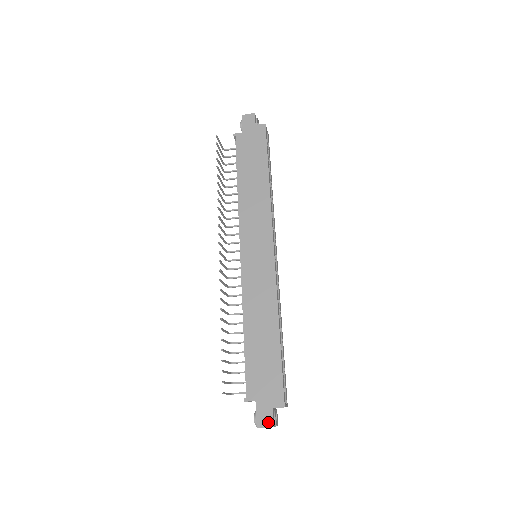
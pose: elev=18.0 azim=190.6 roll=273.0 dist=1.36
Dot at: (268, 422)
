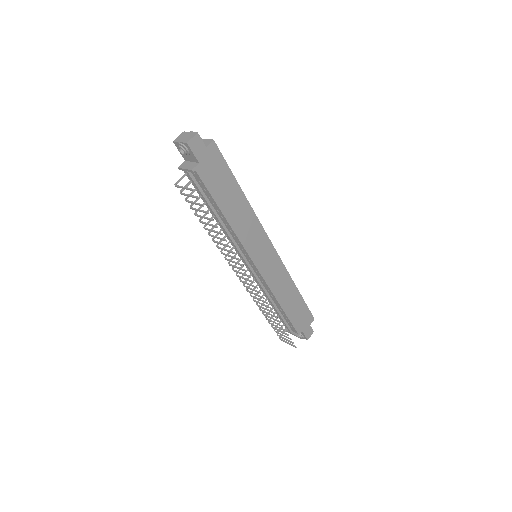
Dot at: (311, 333)
